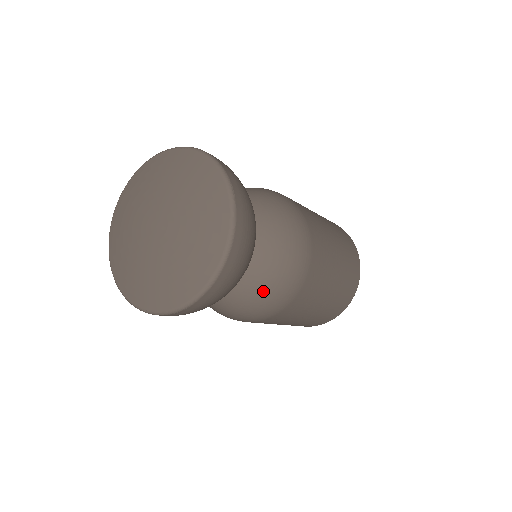
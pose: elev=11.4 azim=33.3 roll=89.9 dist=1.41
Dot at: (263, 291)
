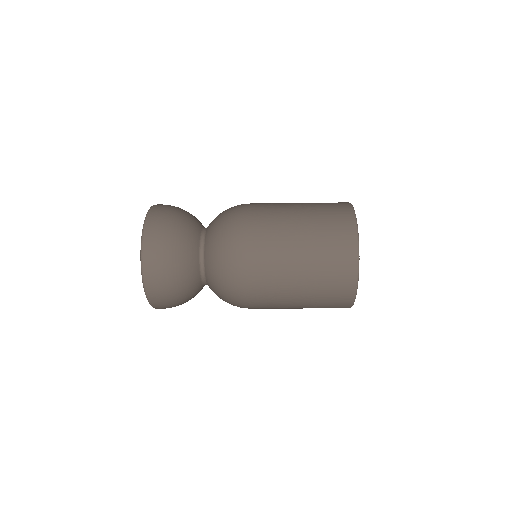
Dot at: (218, 283)
